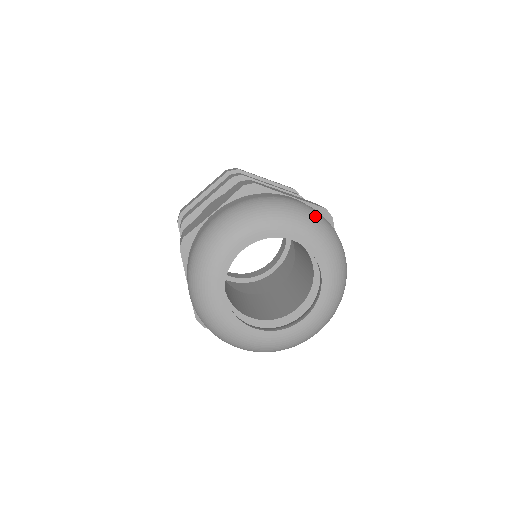
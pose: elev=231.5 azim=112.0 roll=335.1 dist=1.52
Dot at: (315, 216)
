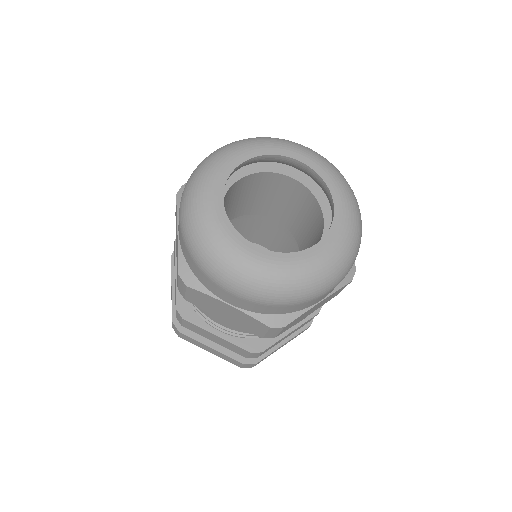
Dot at: occluded
